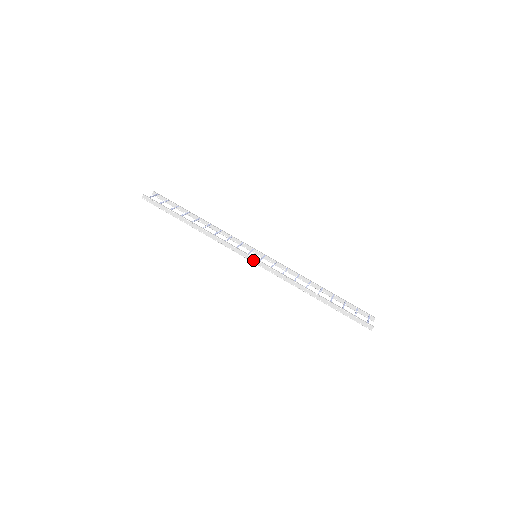
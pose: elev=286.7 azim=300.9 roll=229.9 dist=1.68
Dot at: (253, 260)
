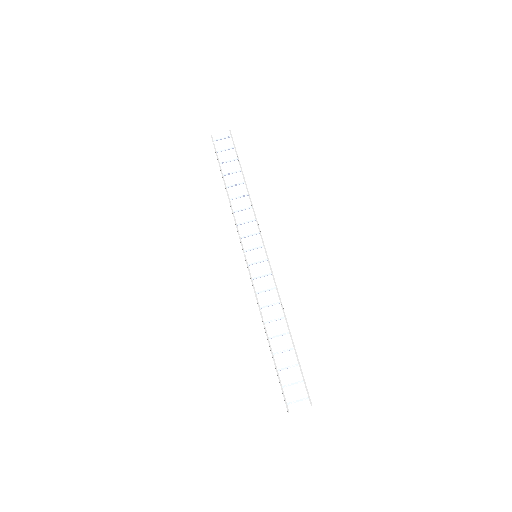
Dot at: (245, 260)
